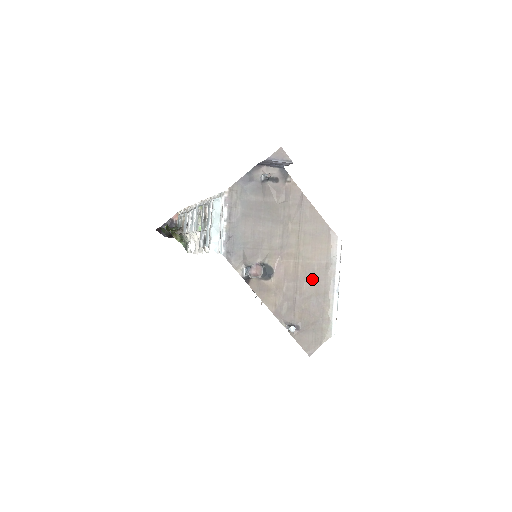
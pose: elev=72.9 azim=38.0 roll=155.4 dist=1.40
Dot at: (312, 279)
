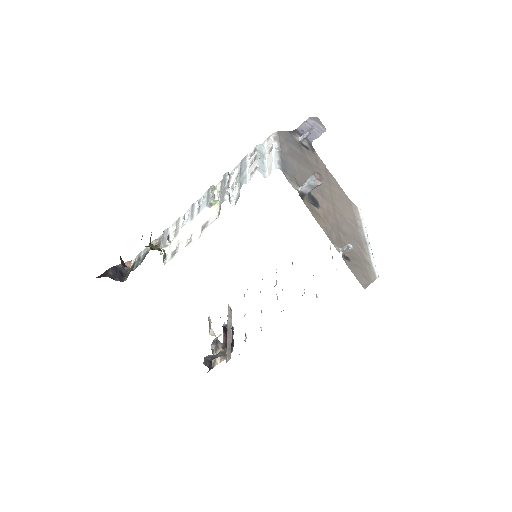
Dot at: (348, 227)
